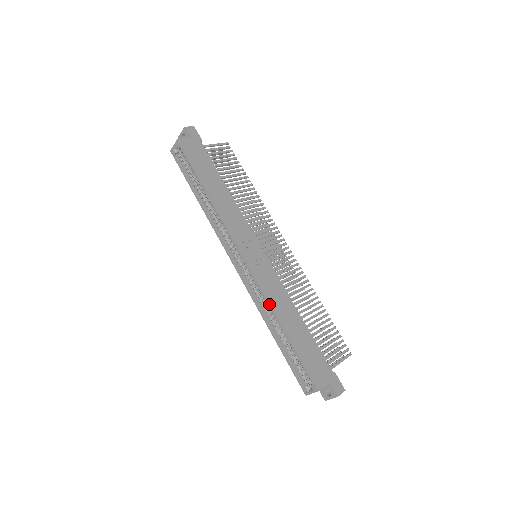
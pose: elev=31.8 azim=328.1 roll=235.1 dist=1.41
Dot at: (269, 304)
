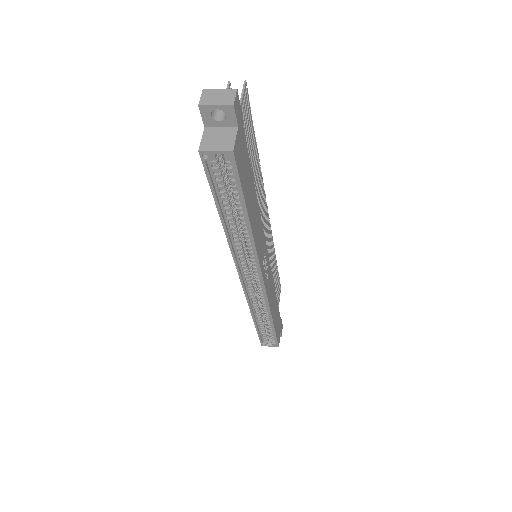
Dot at: (270, 310)
